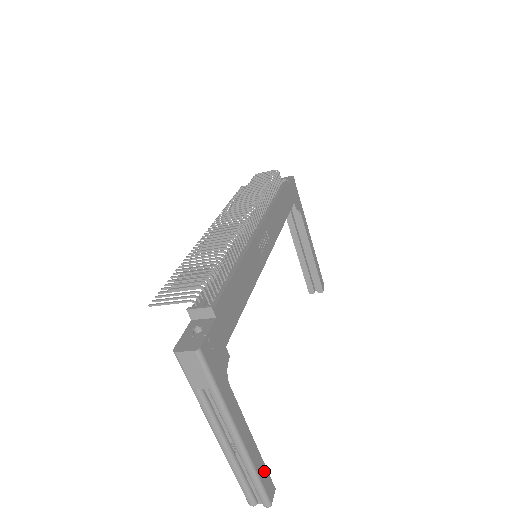
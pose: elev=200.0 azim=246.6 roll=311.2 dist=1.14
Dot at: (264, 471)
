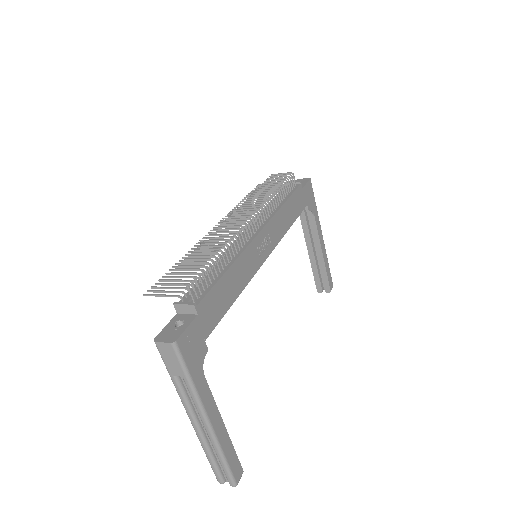
Dot at: (233, 454)
